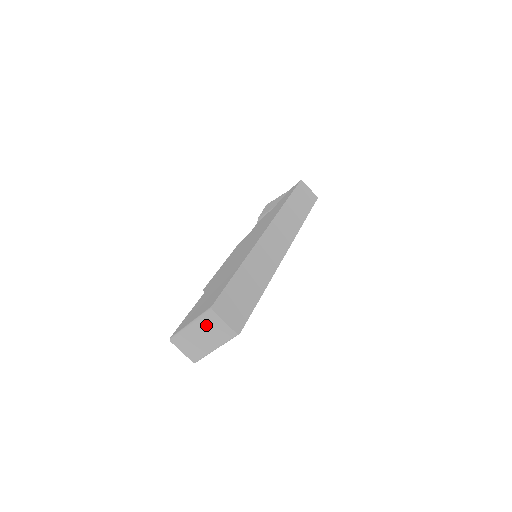
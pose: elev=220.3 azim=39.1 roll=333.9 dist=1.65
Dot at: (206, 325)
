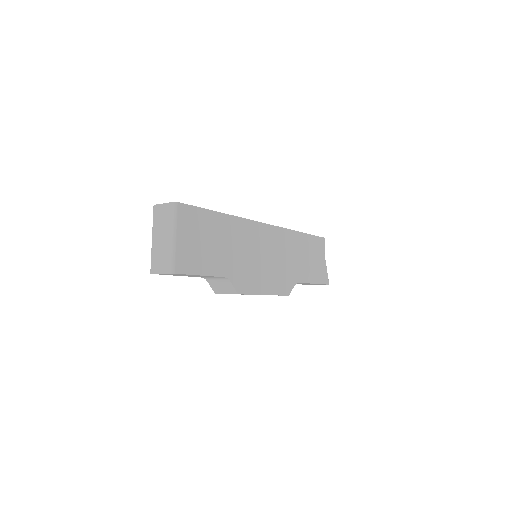
Dot at: (158, 223)
